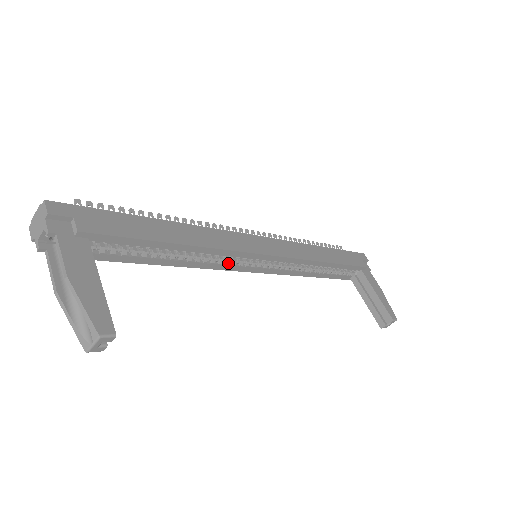
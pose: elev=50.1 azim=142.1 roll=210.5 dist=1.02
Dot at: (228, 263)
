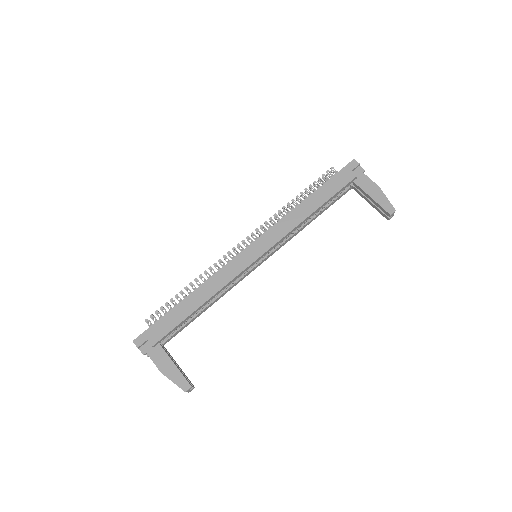
Dot at: (239, 279)
